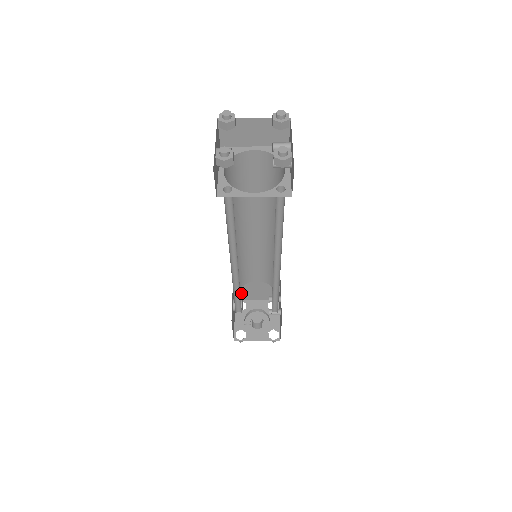
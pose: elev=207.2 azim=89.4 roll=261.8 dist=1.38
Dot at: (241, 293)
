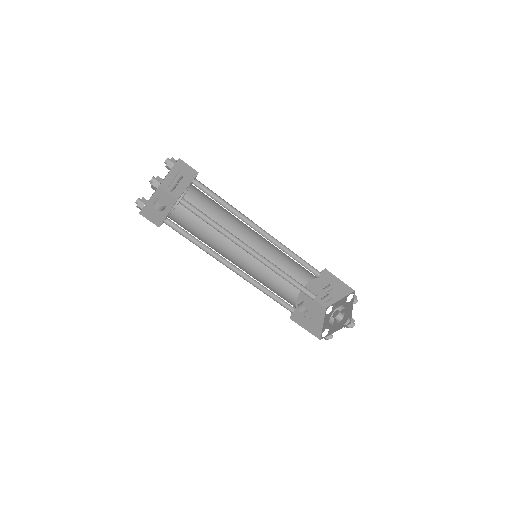
Dot at: occluded
